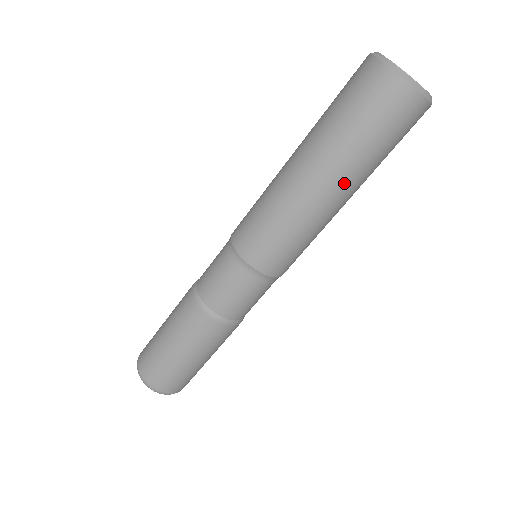
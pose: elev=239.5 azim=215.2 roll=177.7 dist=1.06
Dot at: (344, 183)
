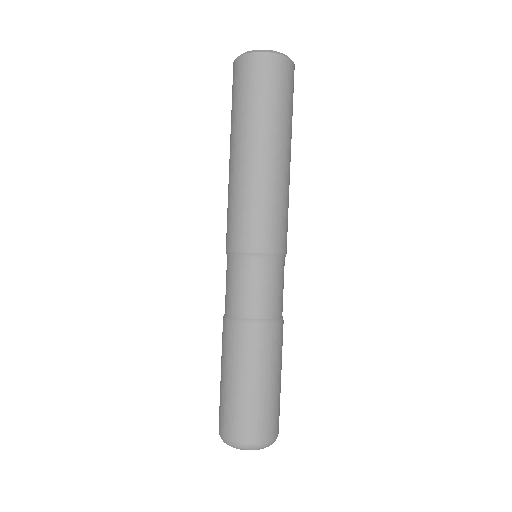
Dot at: (278, 143)
